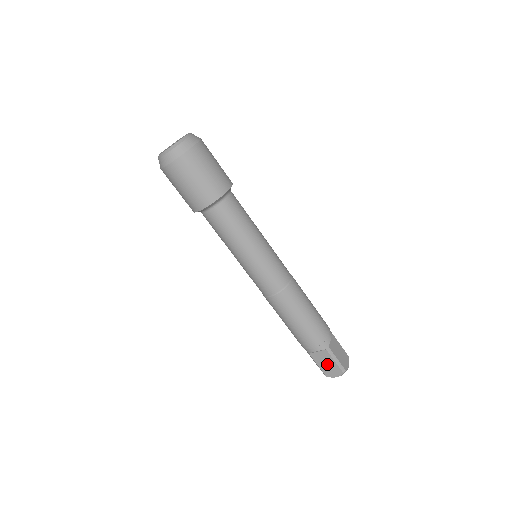
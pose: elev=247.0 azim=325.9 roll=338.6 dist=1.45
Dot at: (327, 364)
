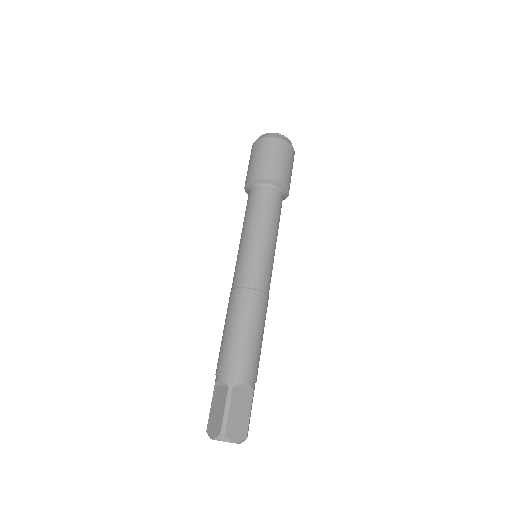
Dot at: (217, 410)
